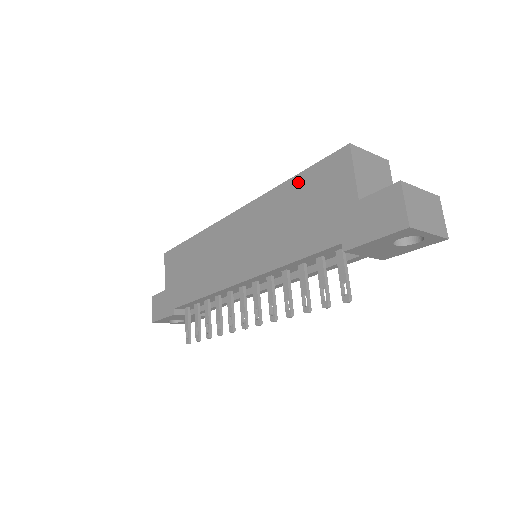
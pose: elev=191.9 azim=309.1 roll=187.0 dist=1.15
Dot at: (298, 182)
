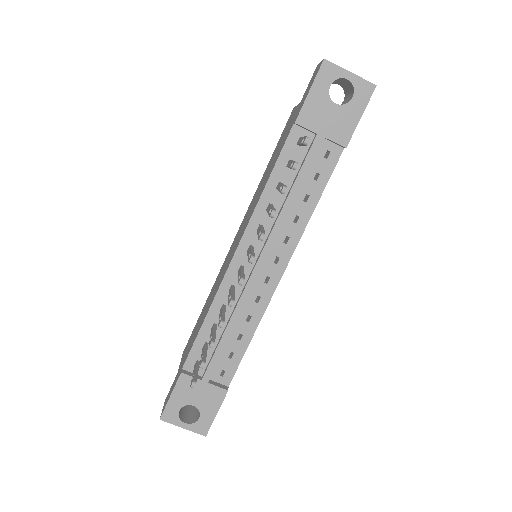
Dot at: (270, 160)
